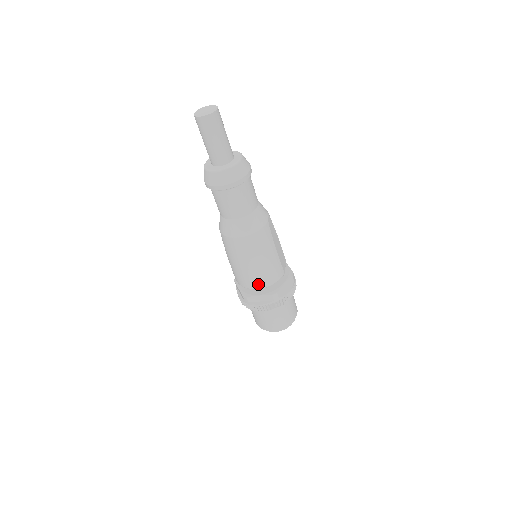
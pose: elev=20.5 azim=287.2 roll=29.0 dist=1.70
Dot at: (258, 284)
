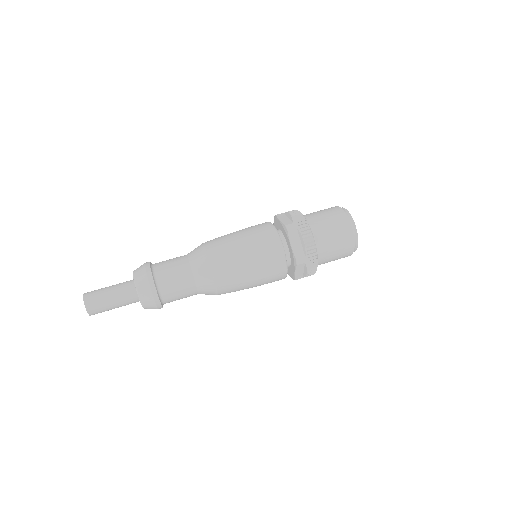
Dot at: occluded
